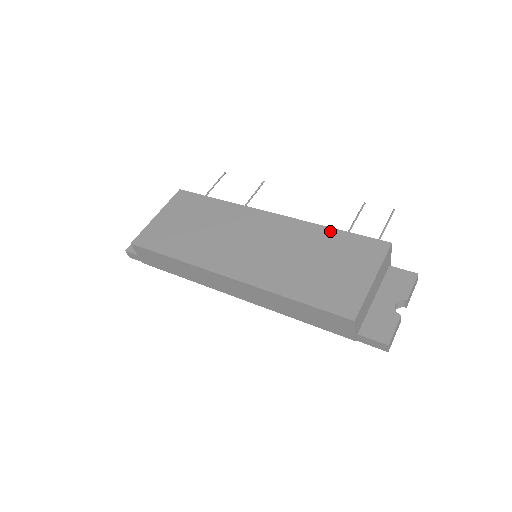
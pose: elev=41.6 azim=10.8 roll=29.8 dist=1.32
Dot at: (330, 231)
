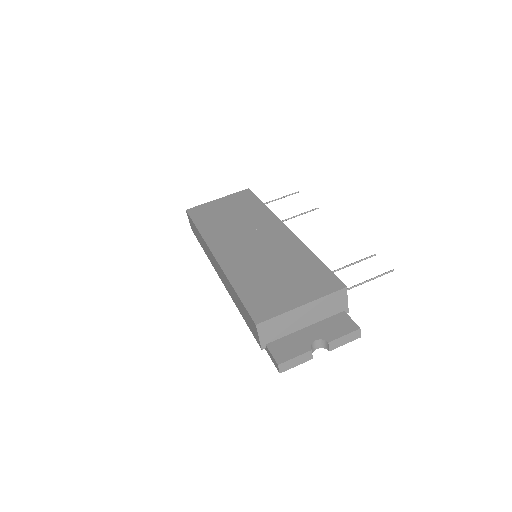
Dot at: (312, 257)
